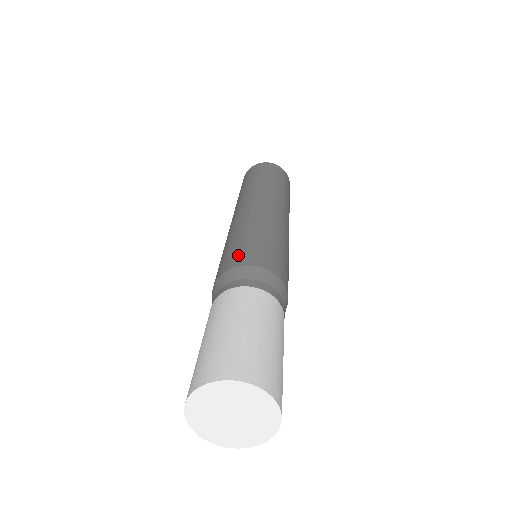
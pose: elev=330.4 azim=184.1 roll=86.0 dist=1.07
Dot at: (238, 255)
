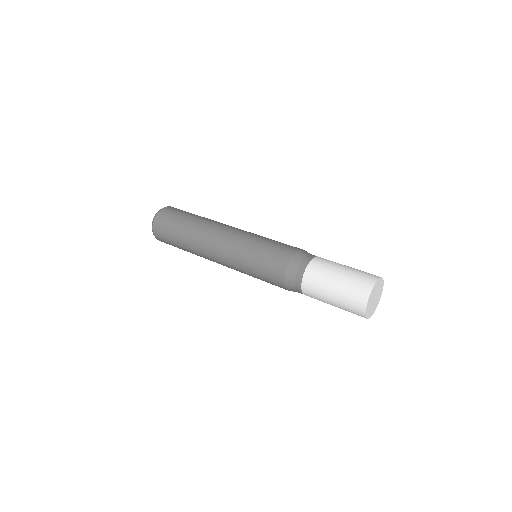
Dot at: (285, 248)
